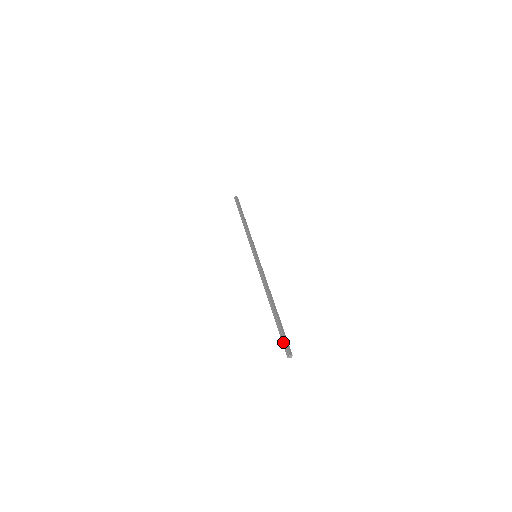
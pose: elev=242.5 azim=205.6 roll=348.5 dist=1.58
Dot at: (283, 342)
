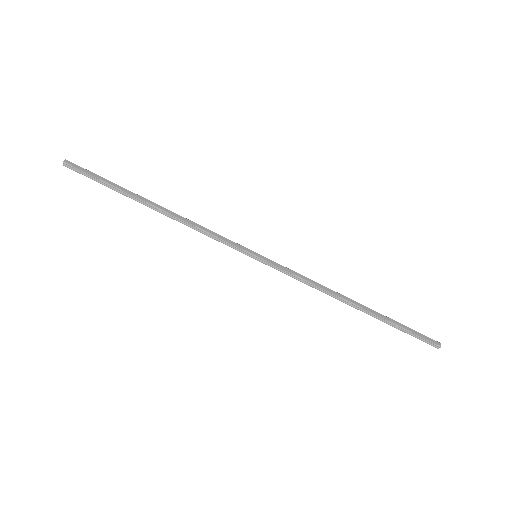
Dot at: (420, 339)
